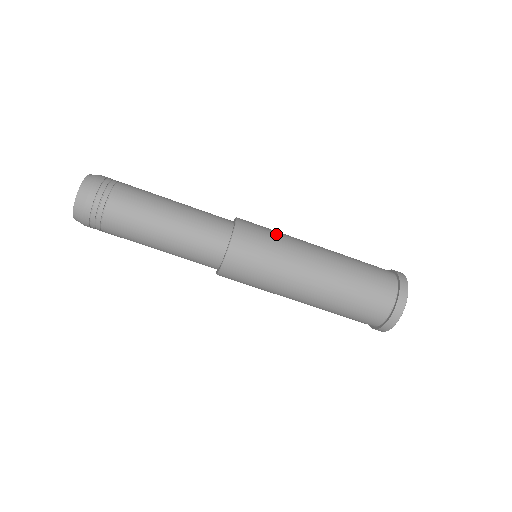
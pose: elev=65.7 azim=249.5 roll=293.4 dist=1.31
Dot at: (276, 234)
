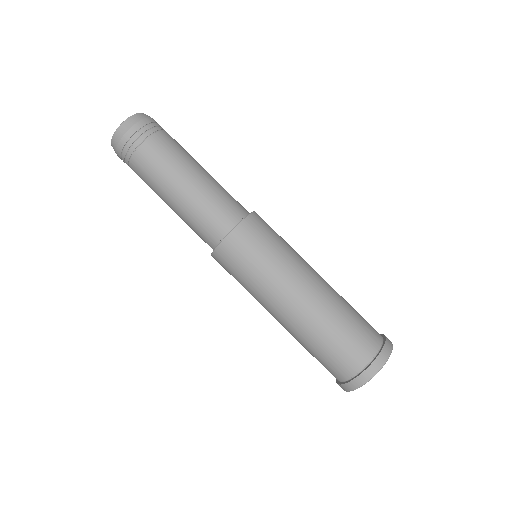
Dot at: (283, 243)
